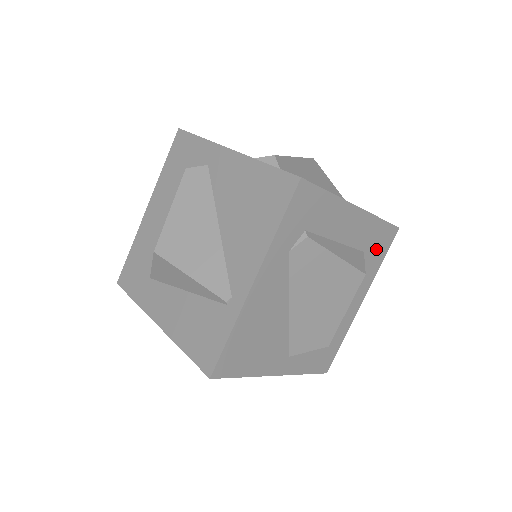
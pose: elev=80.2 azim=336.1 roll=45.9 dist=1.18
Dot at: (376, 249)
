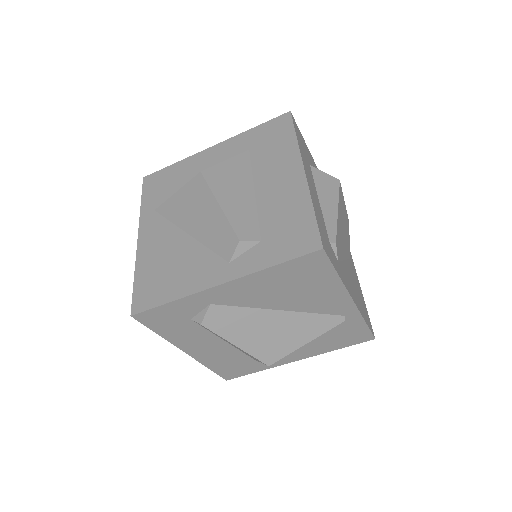
Dot at: (304, 147)
